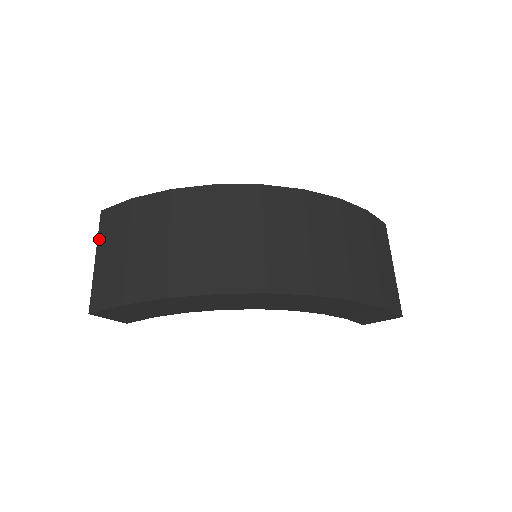
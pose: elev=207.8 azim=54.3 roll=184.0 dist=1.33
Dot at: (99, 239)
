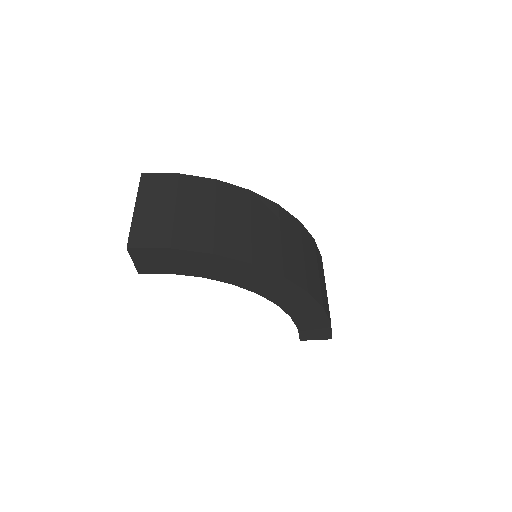
Dot at: (140, 193)
